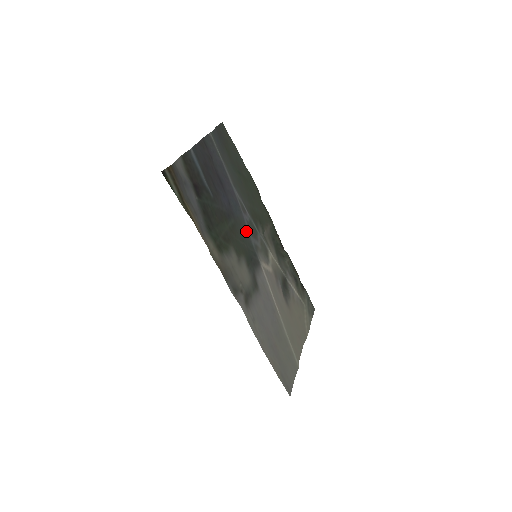
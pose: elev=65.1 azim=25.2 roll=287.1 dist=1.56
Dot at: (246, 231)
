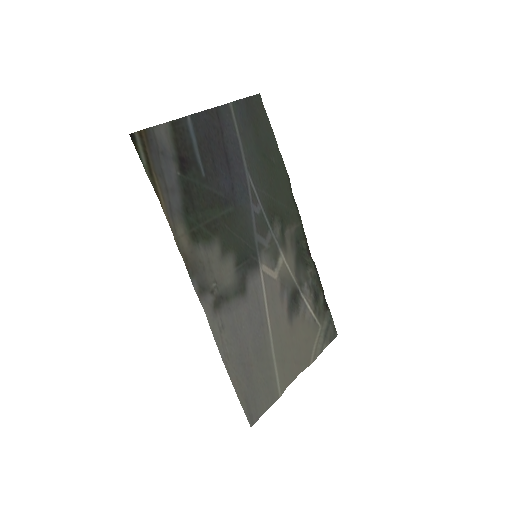
Dot at: (250, 225)
